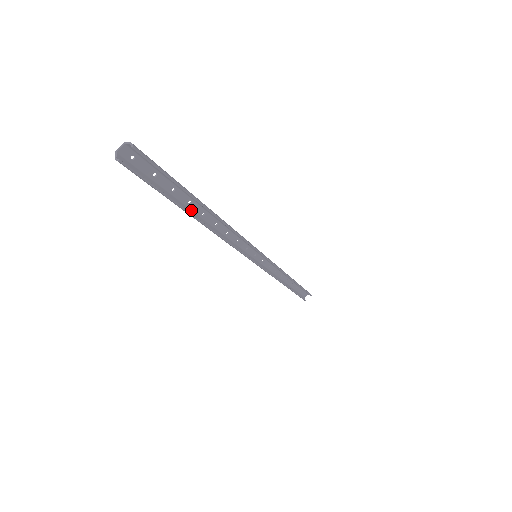
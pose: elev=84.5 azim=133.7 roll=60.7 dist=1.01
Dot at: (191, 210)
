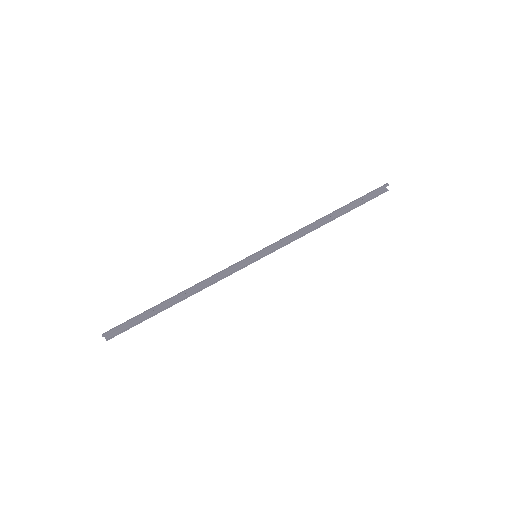
Dot at: (168, 303)
